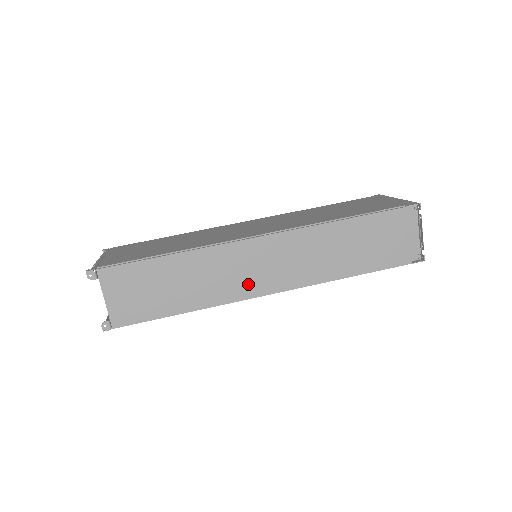
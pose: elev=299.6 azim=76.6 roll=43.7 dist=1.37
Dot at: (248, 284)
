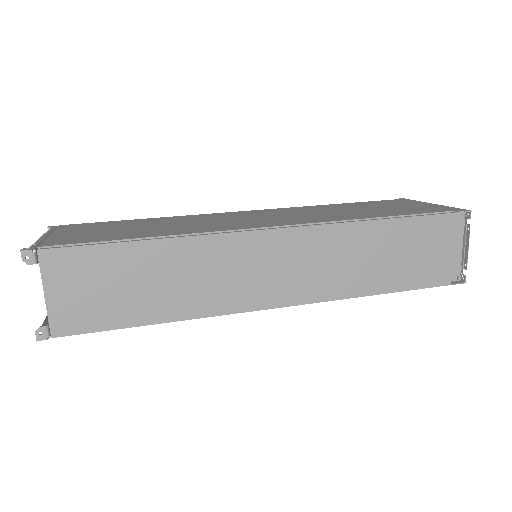
Dot at: (249, 291)
